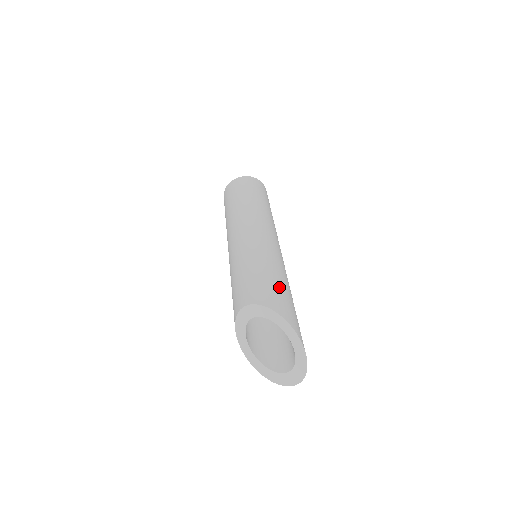
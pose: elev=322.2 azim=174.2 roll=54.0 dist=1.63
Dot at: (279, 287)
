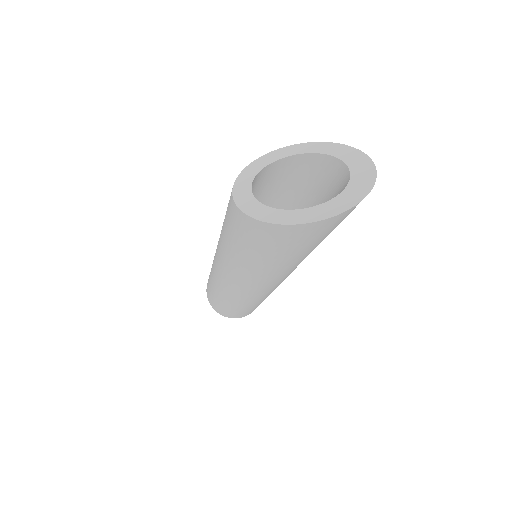
Dot at: occluded
